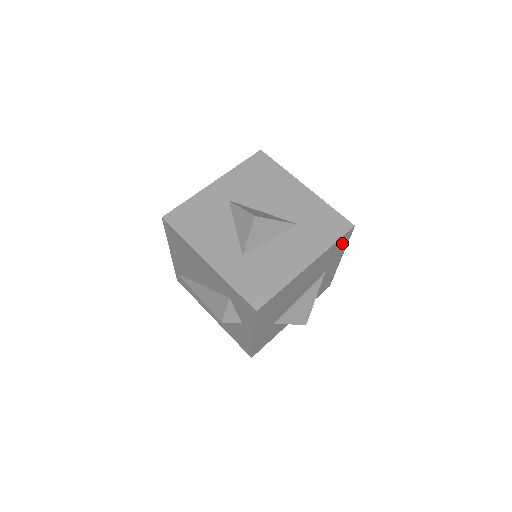
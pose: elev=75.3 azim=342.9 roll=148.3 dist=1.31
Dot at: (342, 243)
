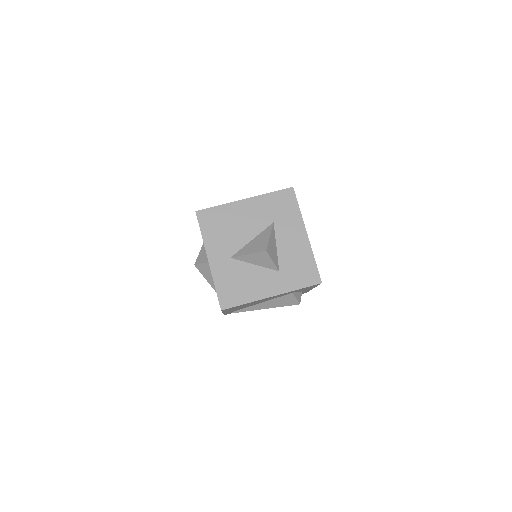
Dot at: occluded
